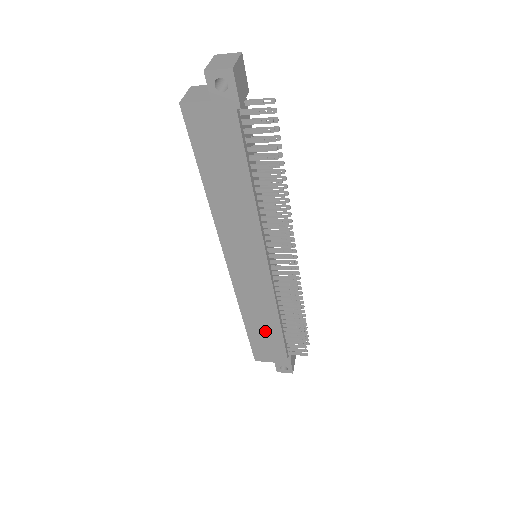
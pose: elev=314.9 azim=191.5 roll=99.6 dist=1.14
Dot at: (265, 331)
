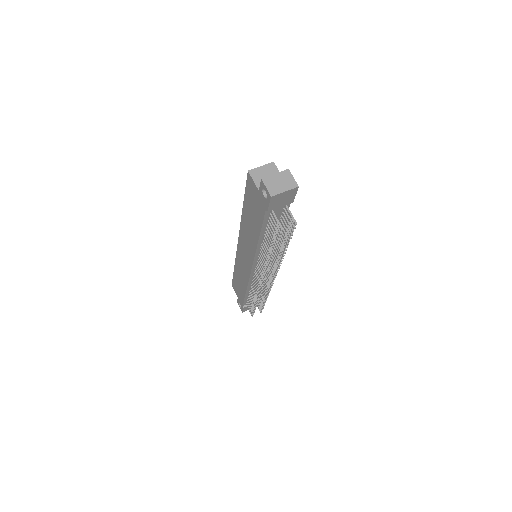
Dot at: (240, 284)
